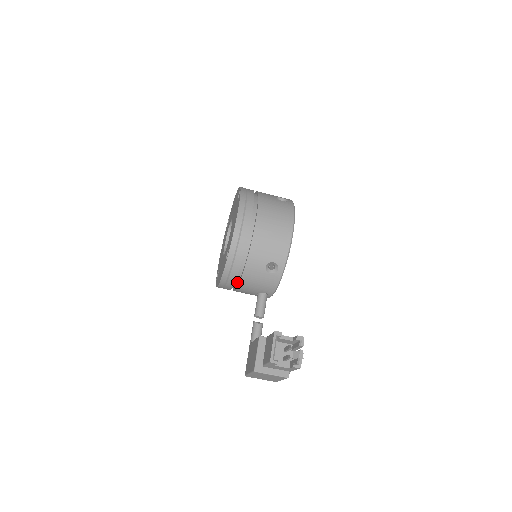
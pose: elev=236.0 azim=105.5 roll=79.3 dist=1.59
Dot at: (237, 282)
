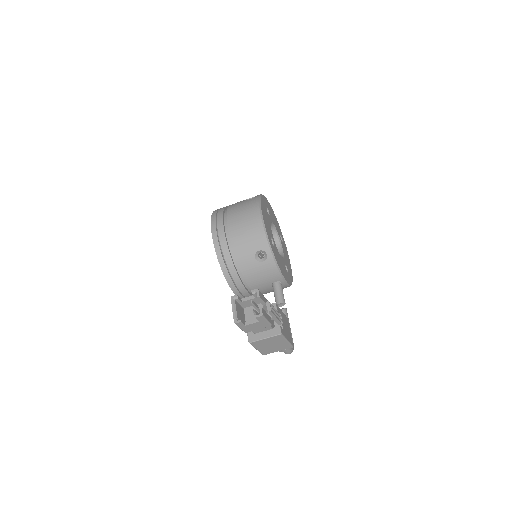
Dot at: (247, 285)
